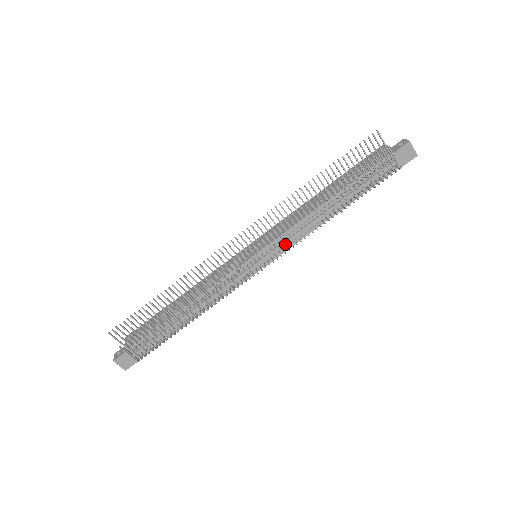
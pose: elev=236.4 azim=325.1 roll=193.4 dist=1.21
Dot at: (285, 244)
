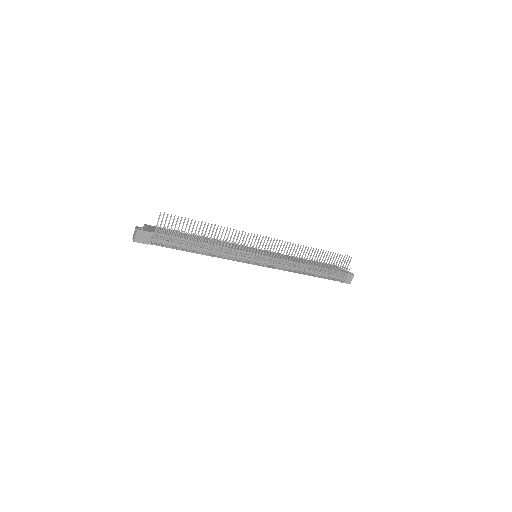
Dot at: occluded
